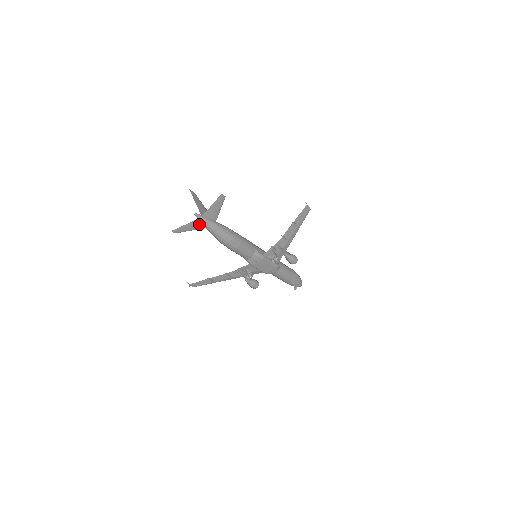
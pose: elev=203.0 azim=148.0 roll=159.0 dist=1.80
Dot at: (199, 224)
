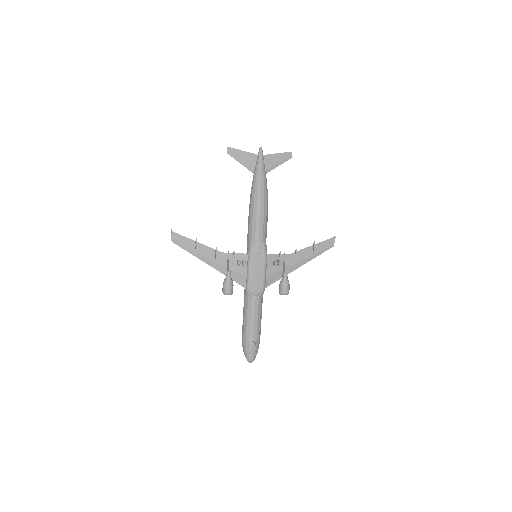
Dot at: (253, 162)
